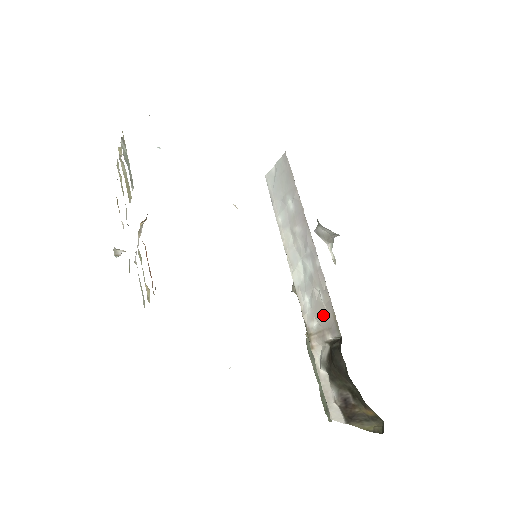
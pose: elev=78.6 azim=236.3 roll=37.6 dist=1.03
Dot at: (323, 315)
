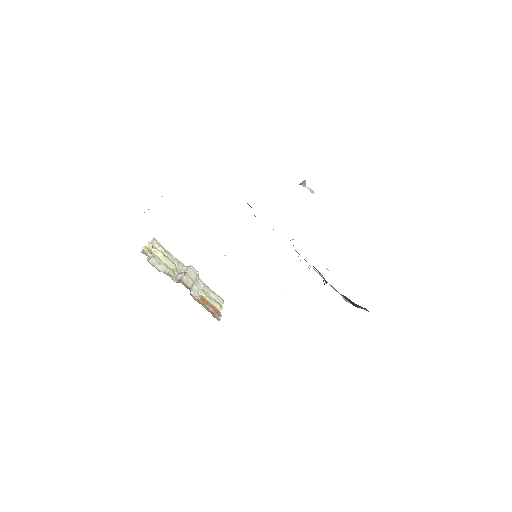
Dot at: occluded
